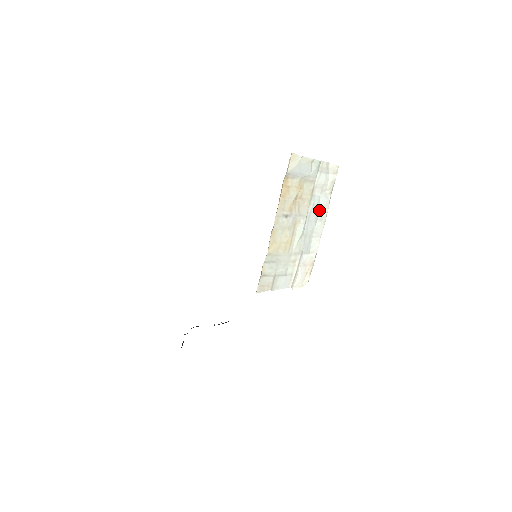
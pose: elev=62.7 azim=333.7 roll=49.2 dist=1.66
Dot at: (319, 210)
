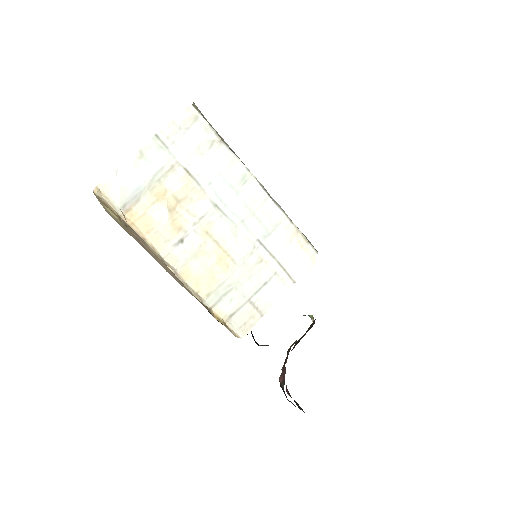
Dot at: (228, 177)
